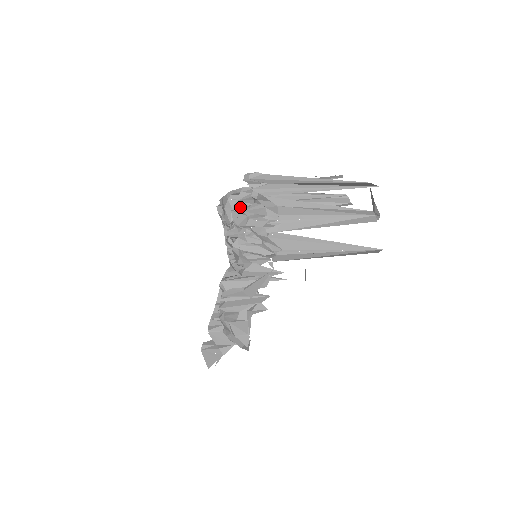
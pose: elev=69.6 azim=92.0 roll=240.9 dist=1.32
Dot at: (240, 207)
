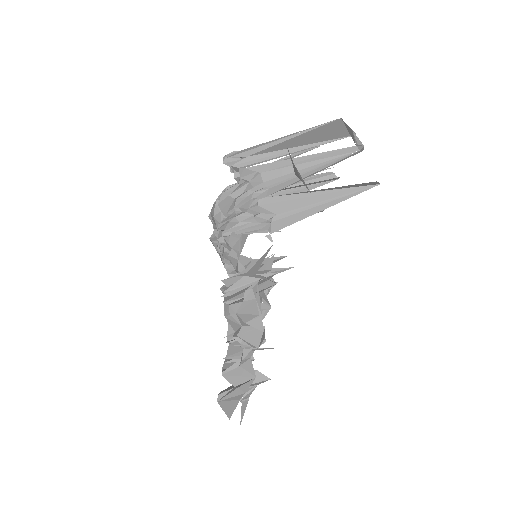
Dot at: (226, 197)
